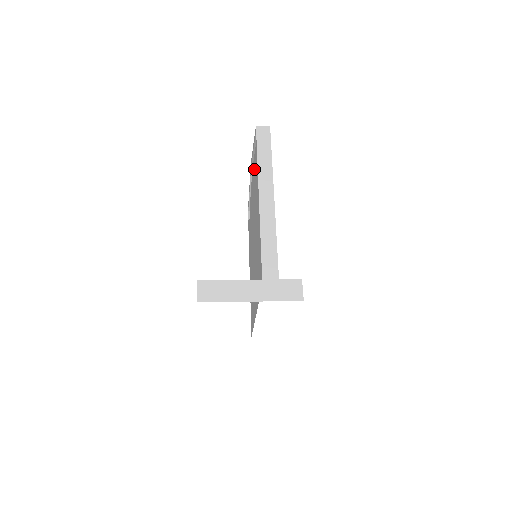
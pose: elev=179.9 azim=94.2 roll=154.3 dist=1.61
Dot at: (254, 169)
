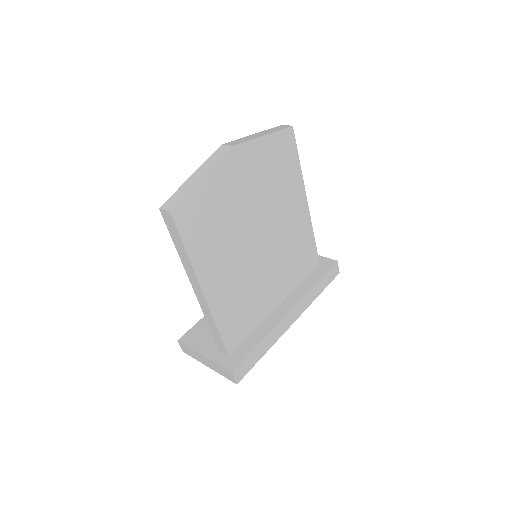
Dot at: occluded
